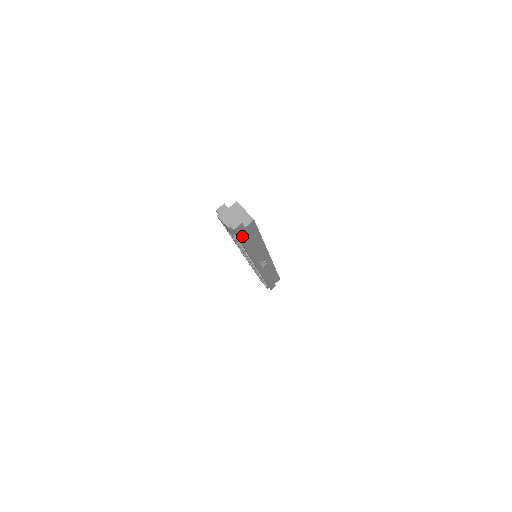
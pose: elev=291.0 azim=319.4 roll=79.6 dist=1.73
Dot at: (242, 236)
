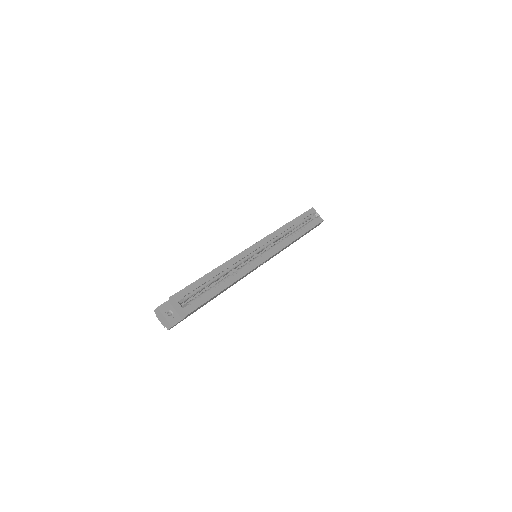
Dot at: (189, 315)
